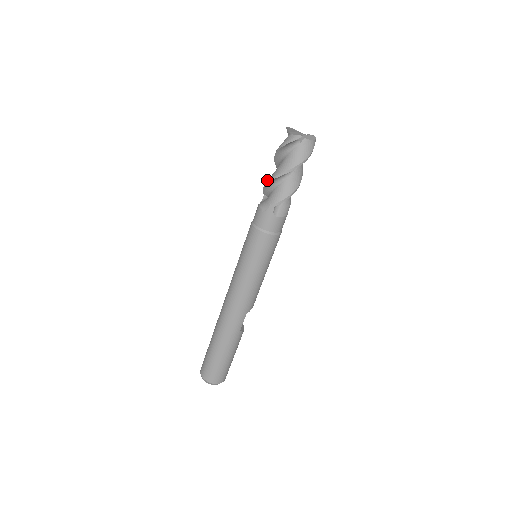
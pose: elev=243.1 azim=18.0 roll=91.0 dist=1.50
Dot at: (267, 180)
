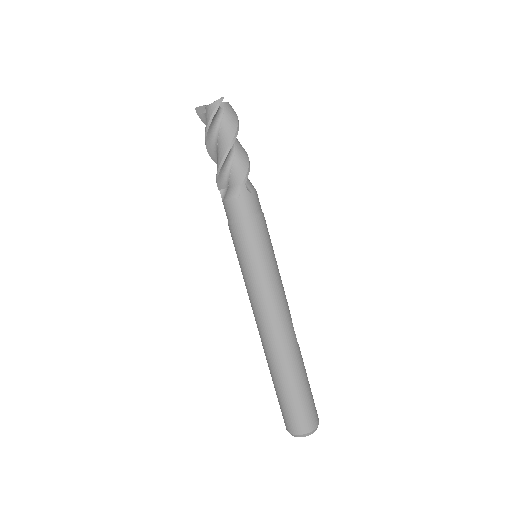
Dot at: (218, 167)
